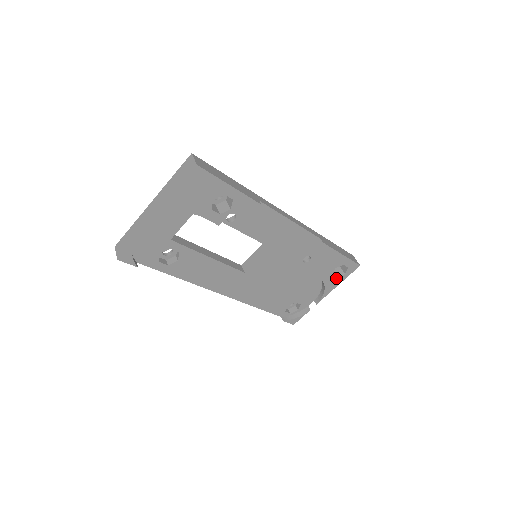
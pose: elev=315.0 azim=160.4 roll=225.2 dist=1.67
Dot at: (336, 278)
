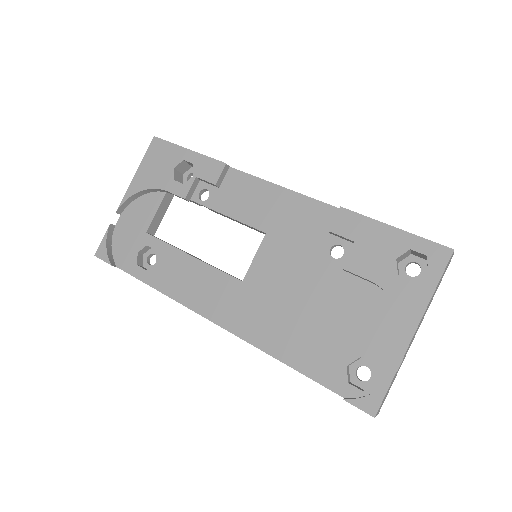
Dot at: (413, 283)
